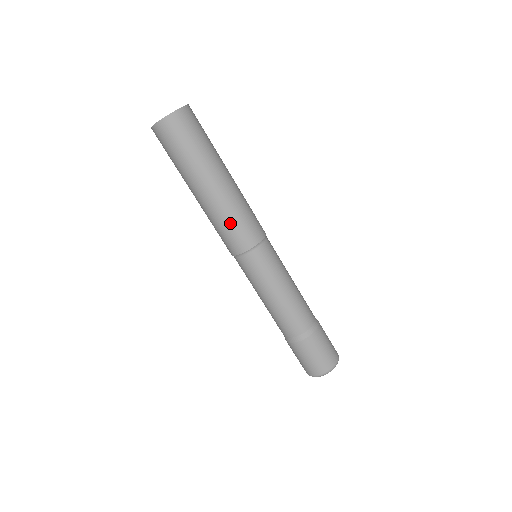
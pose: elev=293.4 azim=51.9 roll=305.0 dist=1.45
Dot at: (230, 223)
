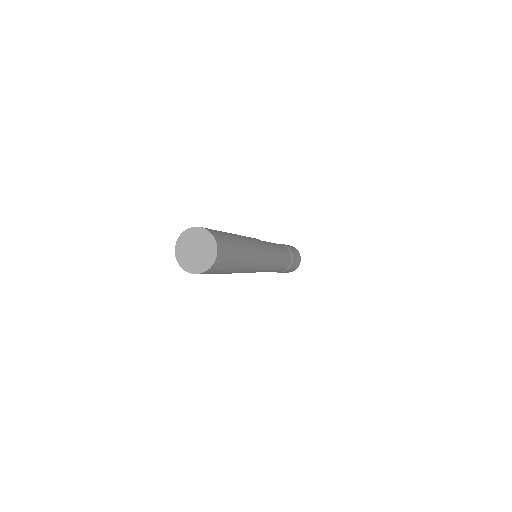
Dot at: occluded
